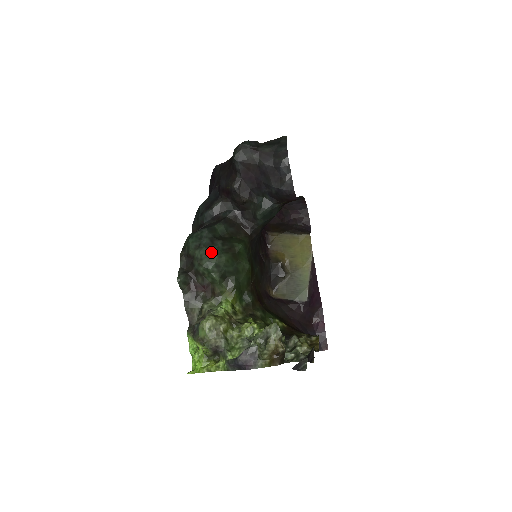
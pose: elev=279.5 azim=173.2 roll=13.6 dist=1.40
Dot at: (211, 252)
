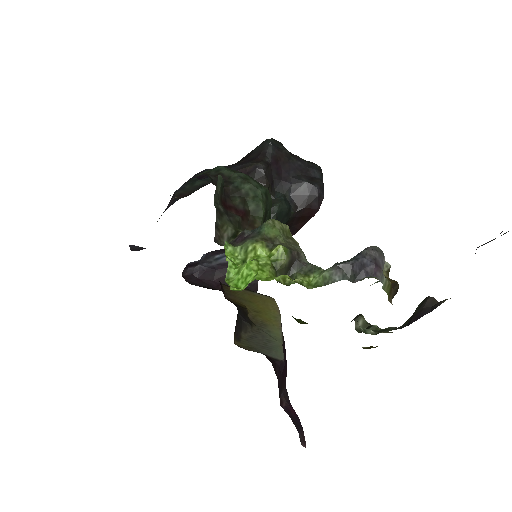
Dot at: occluded
